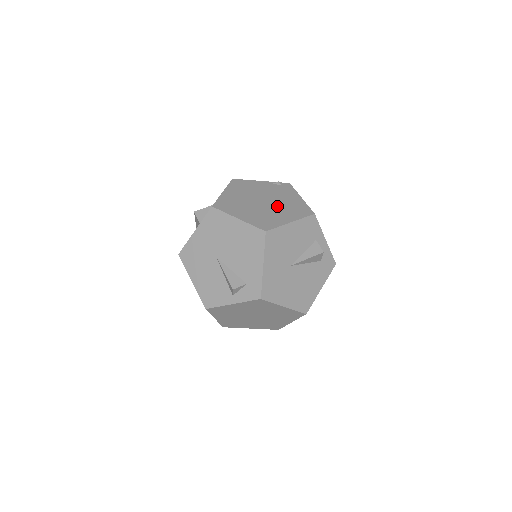
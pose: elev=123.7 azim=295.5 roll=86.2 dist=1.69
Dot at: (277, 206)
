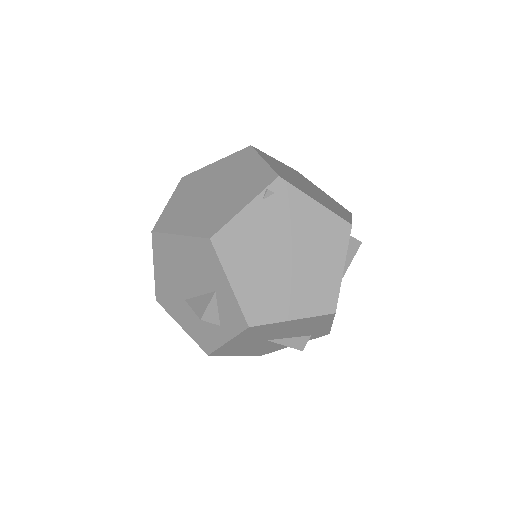
Dot at: (308, 251)
